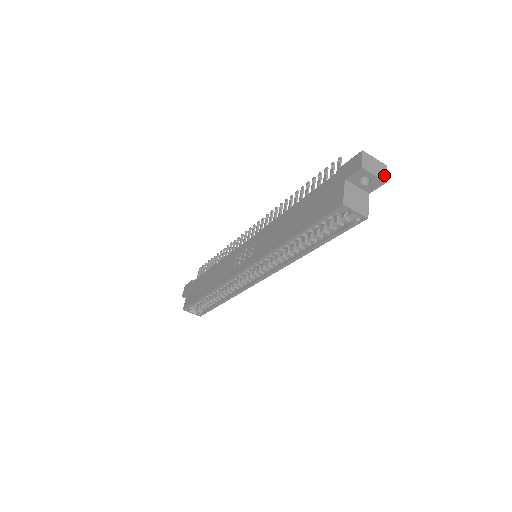
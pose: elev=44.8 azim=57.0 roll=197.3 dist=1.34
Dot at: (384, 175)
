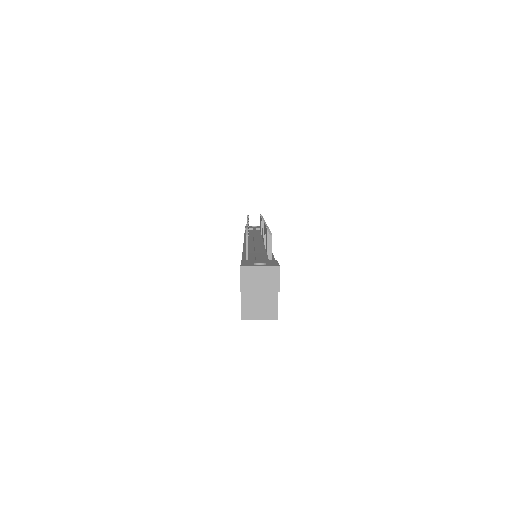
Dot at: (275, 283)
